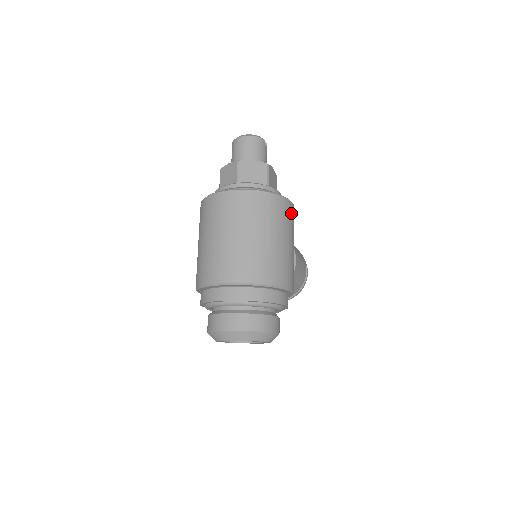
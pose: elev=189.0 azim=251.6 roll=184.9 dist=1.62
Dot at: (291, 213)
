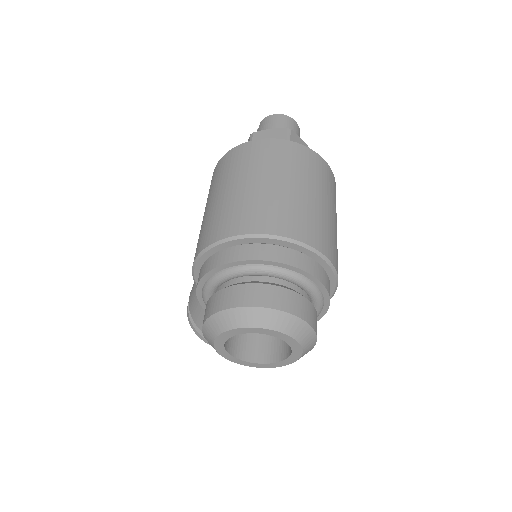
Dot at: occluded
